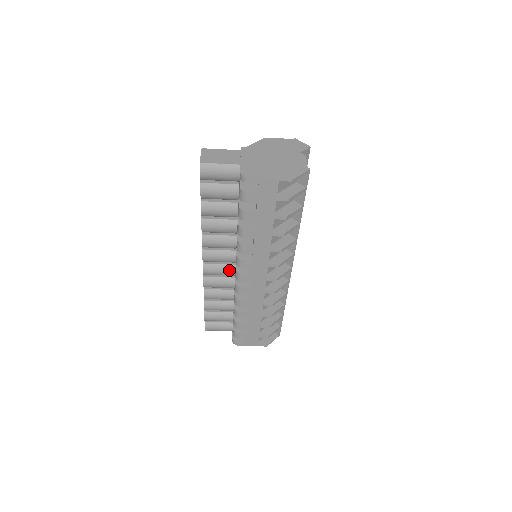
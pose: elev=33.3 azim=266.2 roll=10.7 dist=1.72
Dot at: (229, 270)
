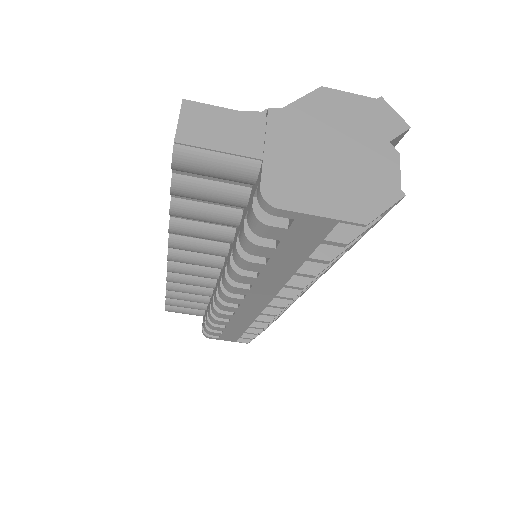
Dot at: (209, 274)
